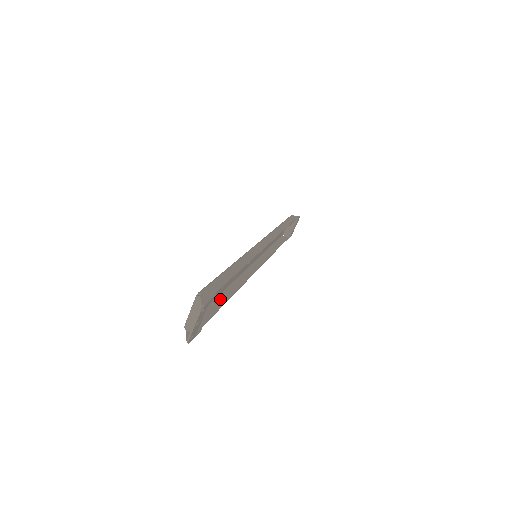
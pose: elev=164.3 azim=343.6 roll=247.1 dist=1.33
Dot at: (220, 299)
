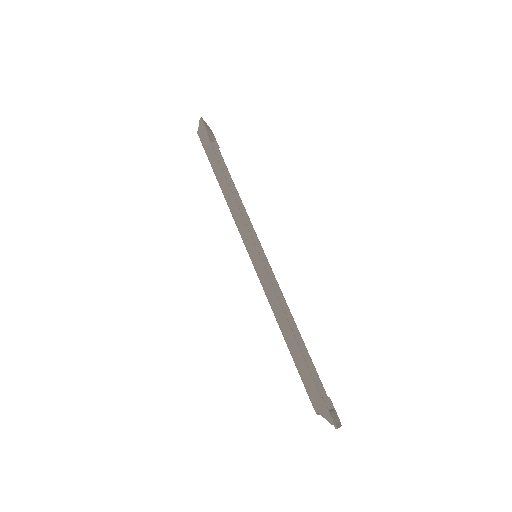
Dot at: occluded
